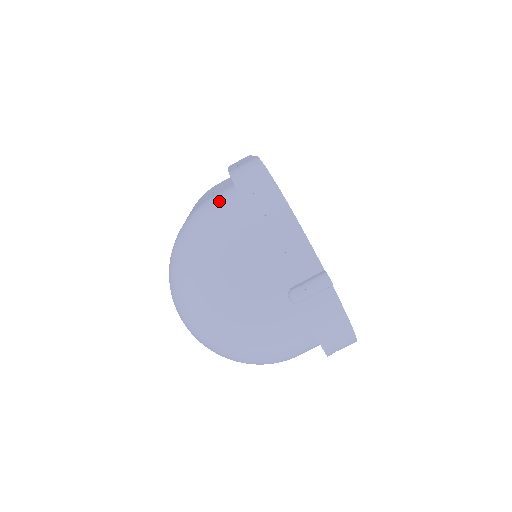
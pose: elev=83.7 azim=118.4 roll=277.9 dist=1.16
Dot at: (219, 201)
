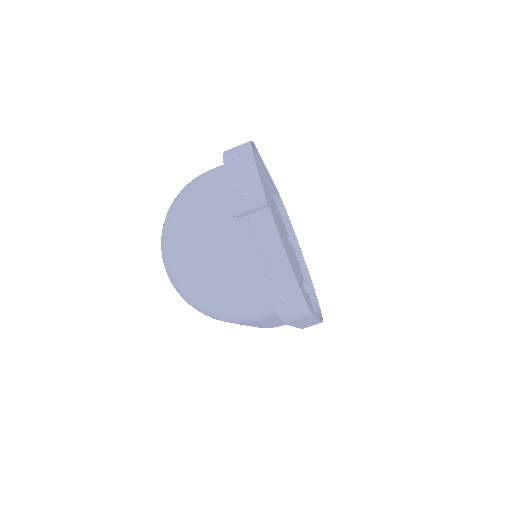
Dot at: occluded
